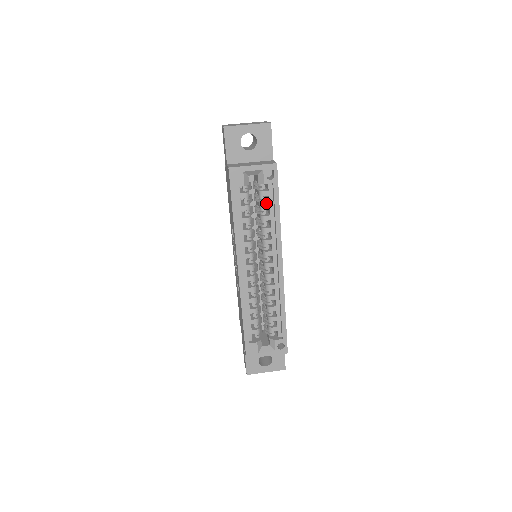
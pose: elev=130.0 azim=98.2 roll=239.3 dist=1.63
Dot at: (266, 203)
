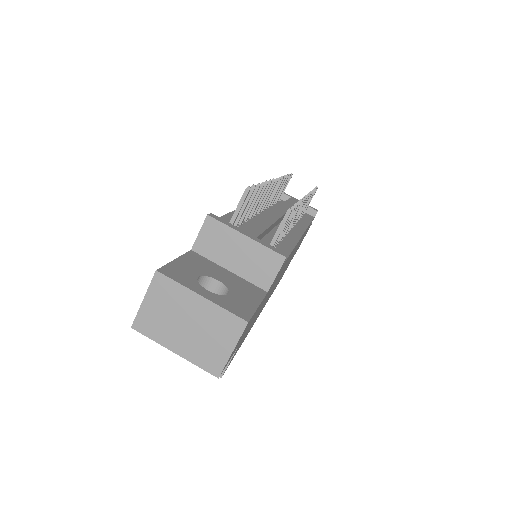
Dot at: occluded
